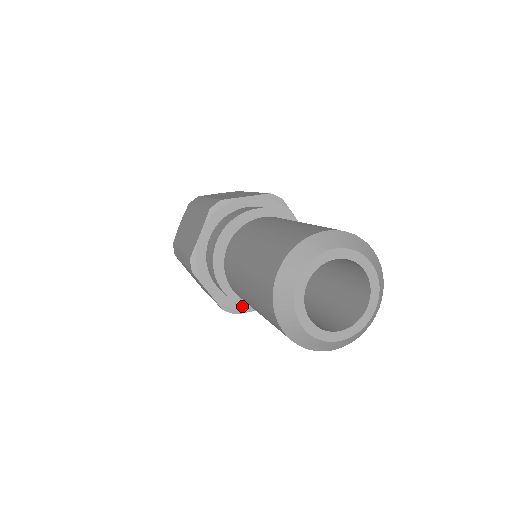
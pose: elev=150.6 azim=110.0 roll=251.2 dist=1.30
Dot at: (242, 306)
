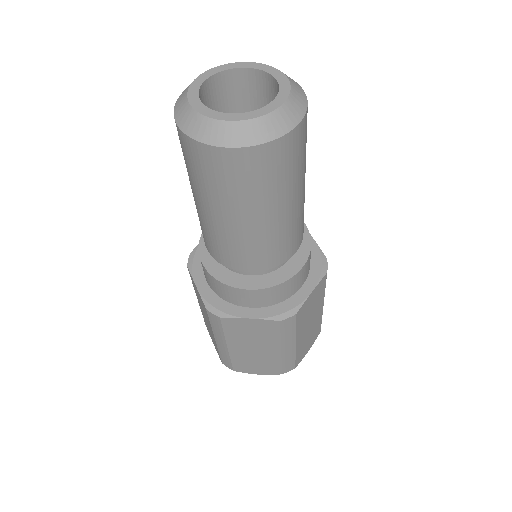
Dot at: (229, 309)
